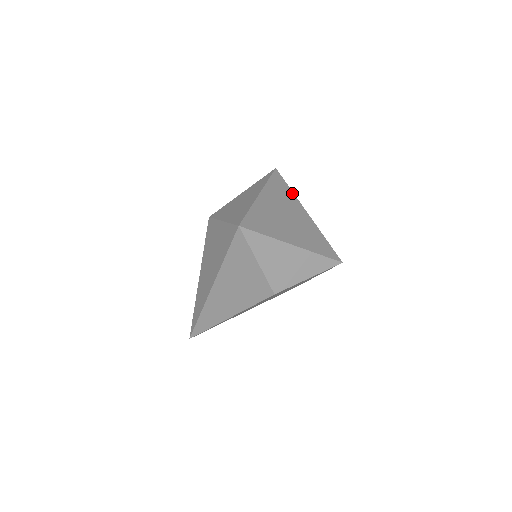
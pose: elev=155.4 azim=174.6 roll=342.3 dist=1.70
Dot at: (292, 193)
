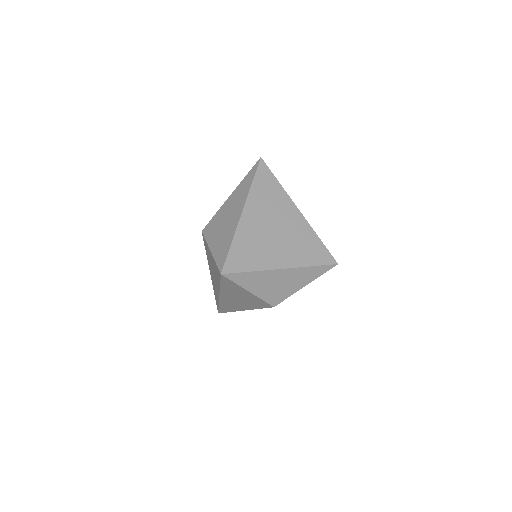
Dot at: (281, 188)
